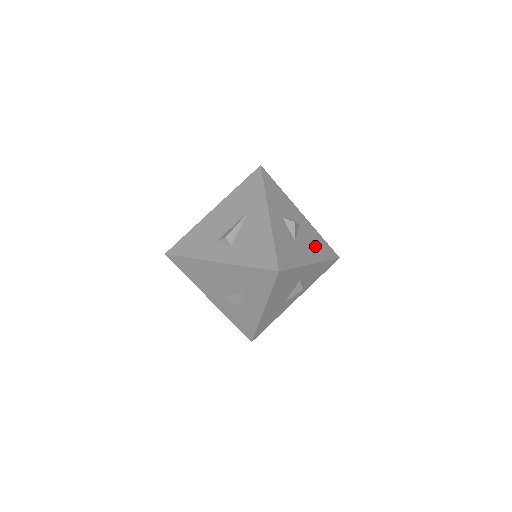
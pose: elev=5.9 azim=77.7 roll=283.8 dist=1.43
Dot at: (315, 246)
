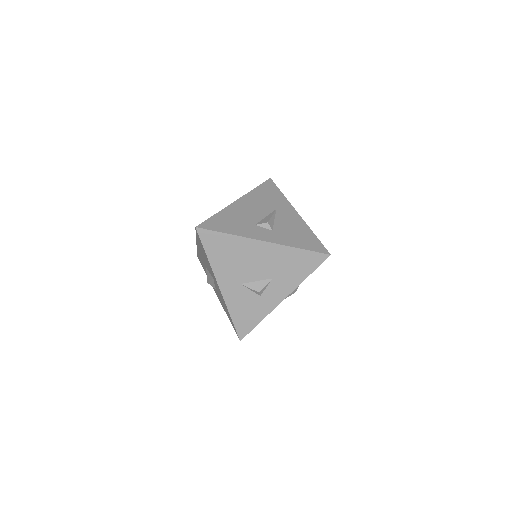
Dot at: occluded
